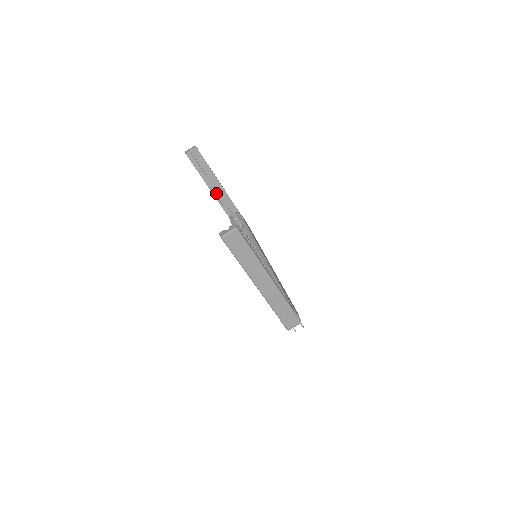
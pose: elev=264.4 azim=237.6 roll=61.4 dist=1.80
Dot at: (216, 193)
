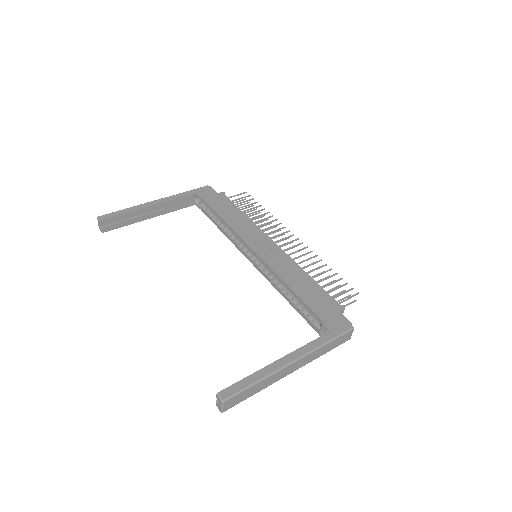
Dot at: (162, 211)
